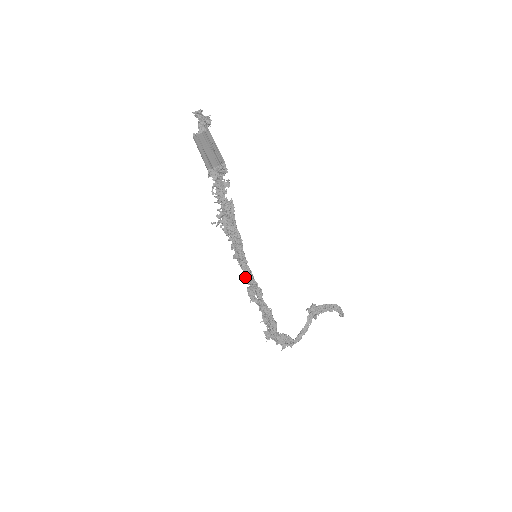
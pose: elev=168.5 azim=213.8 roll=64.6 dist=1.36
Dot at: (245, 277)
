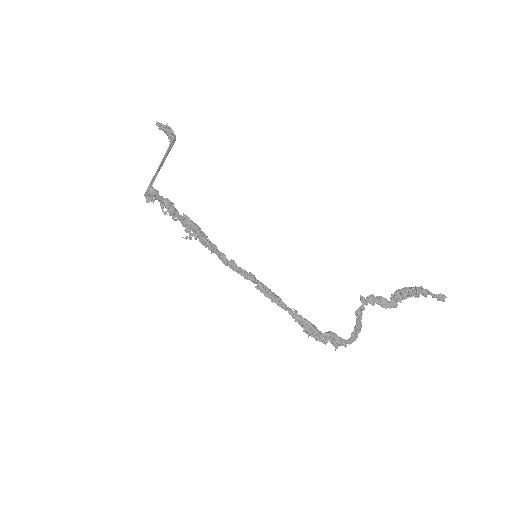
Dot at: (250, 280)
